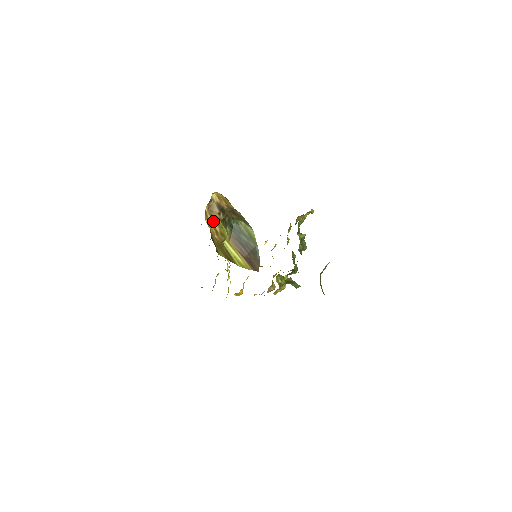
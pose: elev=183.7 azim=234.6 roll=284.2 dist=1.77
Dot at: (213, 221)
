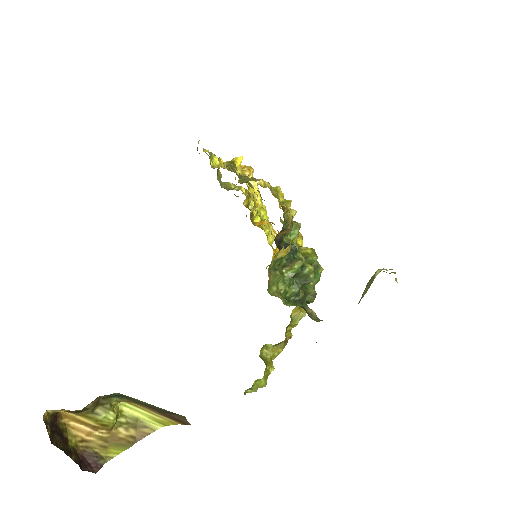
Dot at: (81, 417)
